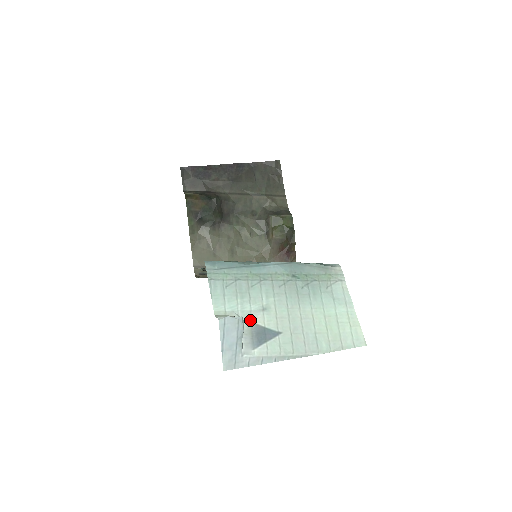
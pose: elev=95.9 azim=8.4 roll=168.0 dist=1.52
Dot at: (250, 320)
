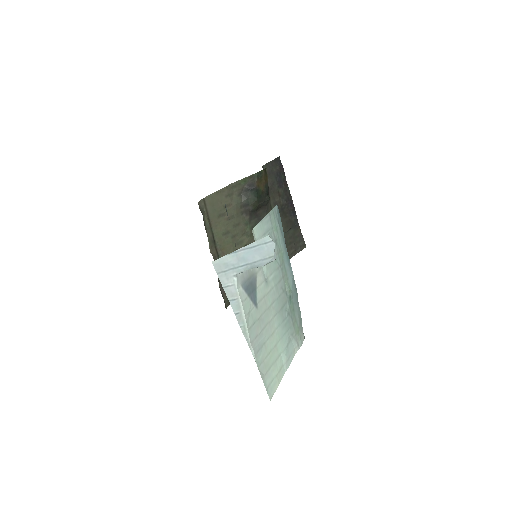
Dot at: (257, 270)
